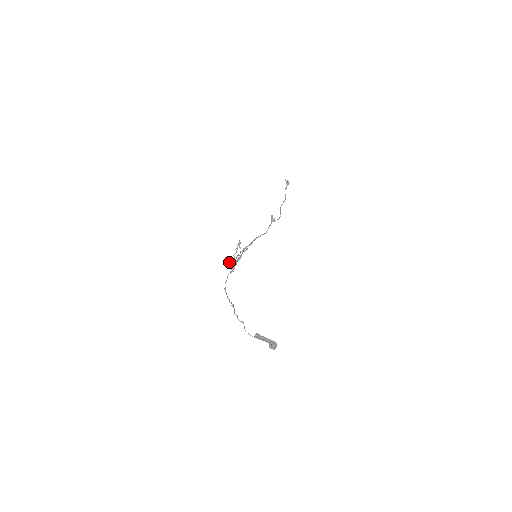
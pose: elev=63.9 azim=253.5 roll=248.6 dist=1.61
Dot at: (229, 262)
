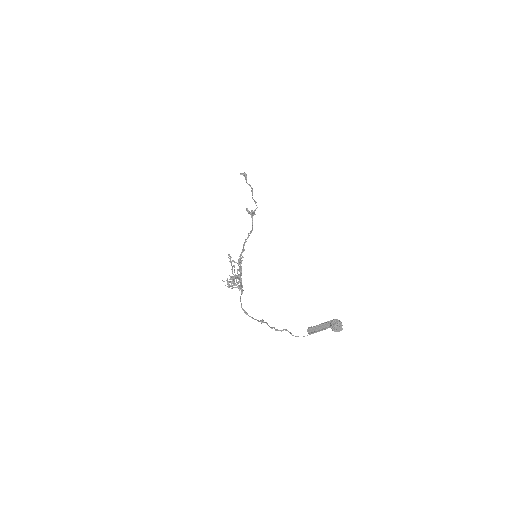
Dot at: occluded
